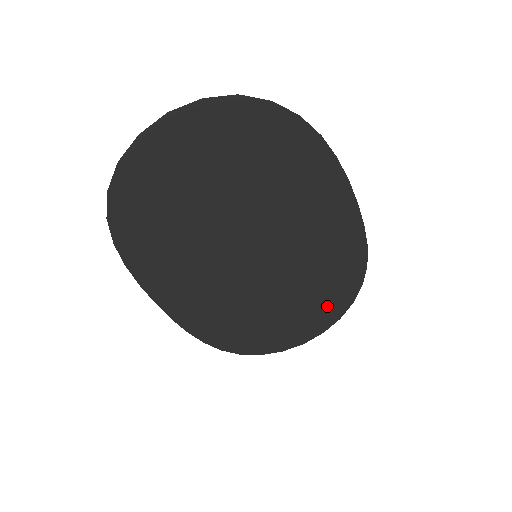
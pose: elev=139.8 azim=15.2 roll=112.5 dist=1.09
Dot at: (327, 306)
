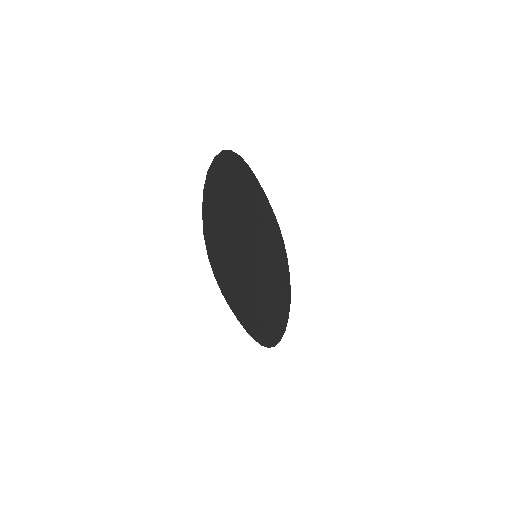
Dot at: (285, 280)
